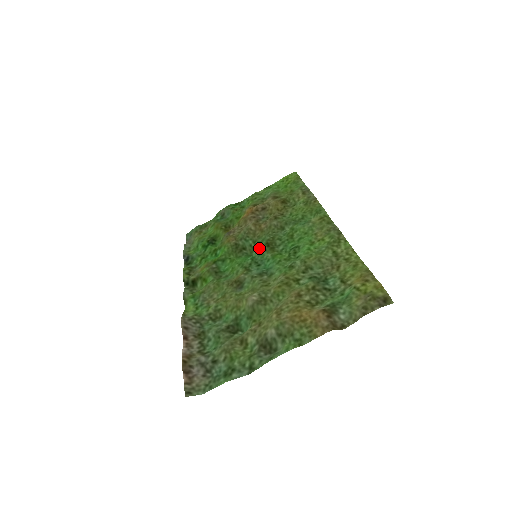
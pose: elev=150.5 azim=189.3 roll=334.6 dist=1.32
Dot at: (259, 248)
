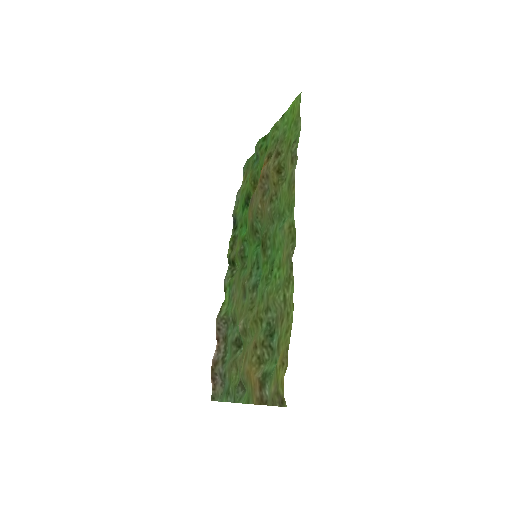
Dot at: occluded
